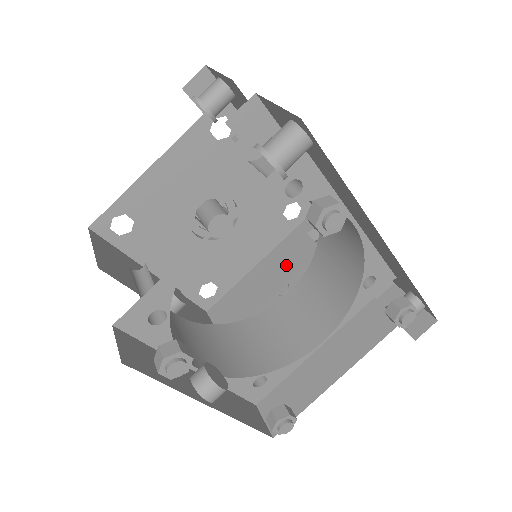
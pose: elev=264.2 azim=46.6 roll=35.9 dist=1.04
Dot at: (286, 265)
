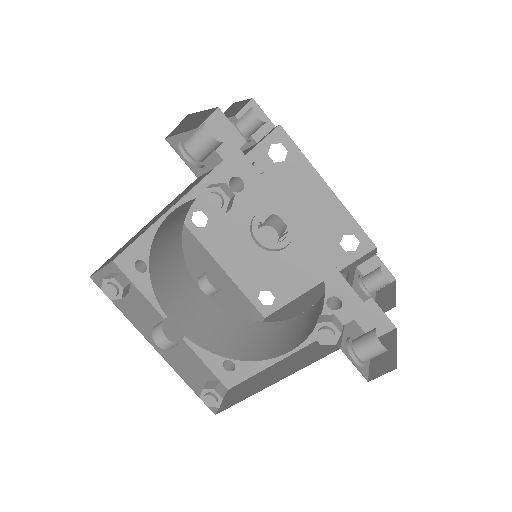
Dot at: occluded
